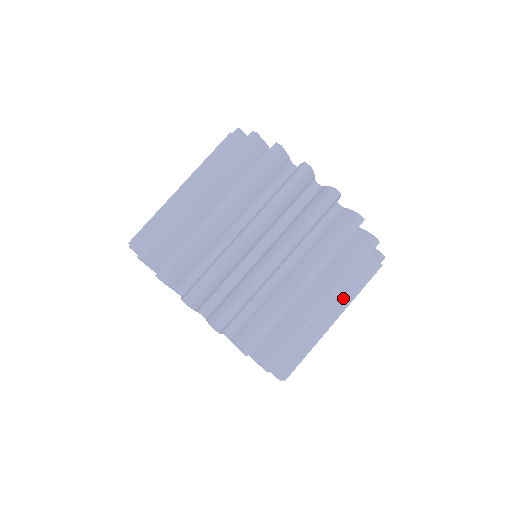
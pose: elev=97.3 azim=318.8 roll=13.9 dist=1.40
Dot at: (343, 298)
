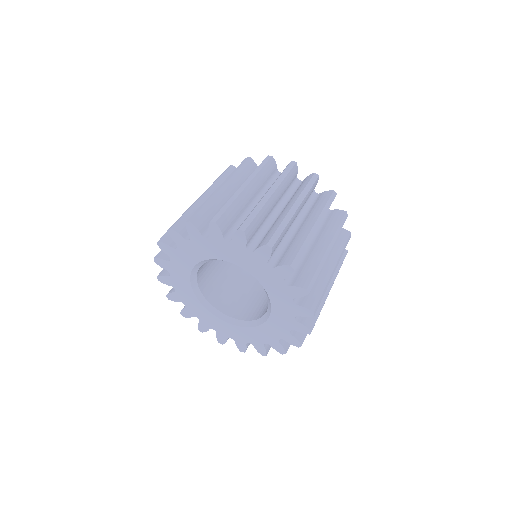
Dot at: (296, 197)
